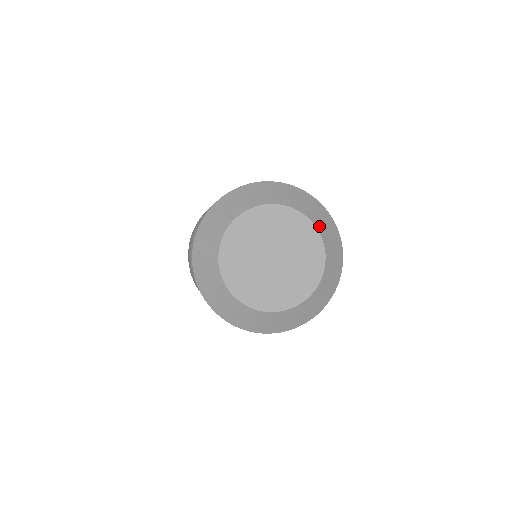
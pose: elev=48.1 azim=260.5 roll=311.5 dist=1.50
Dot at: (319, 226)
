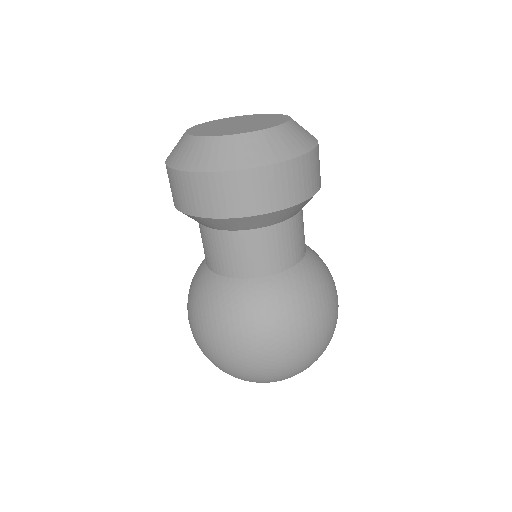
Dot at: occluded
